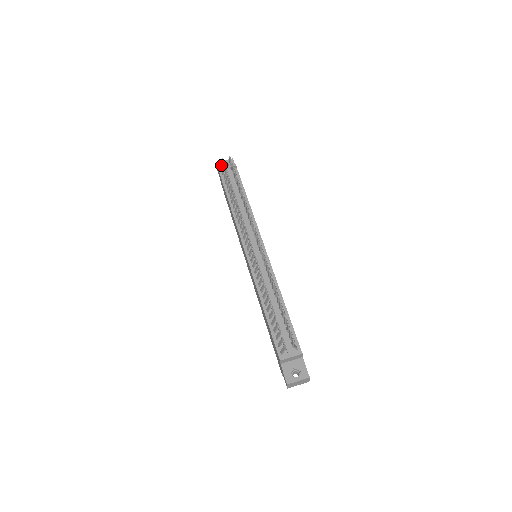
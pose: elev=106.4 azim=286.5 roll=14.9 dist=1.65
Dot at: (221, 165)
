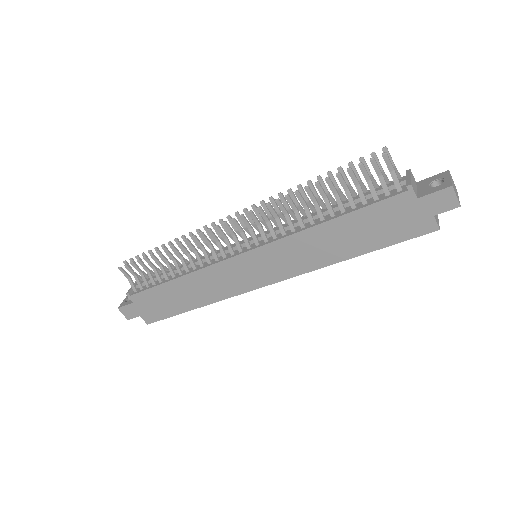
Dot at: (125, 302)
